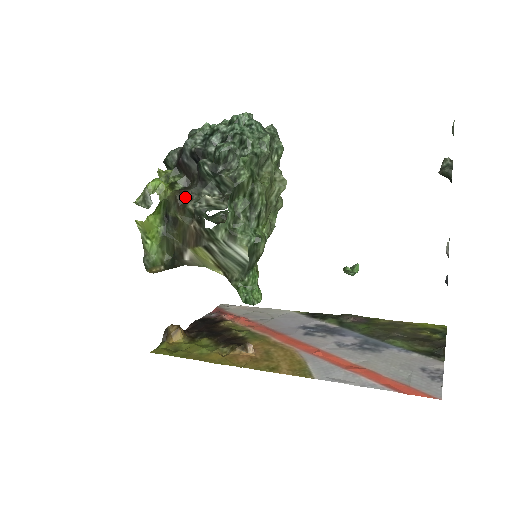
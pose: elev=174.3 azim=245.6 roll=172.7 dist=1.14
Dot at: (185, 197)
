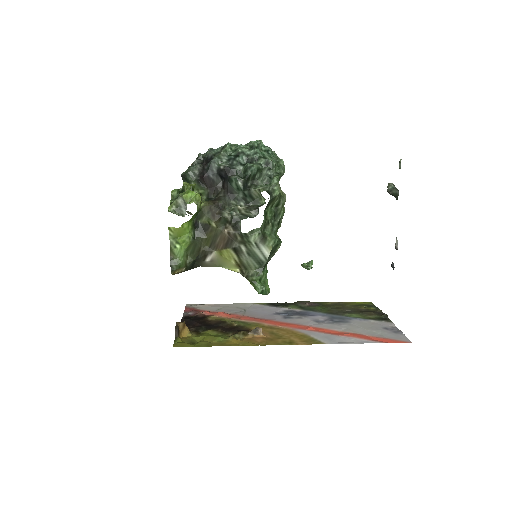
Dot at: (219, 207)
